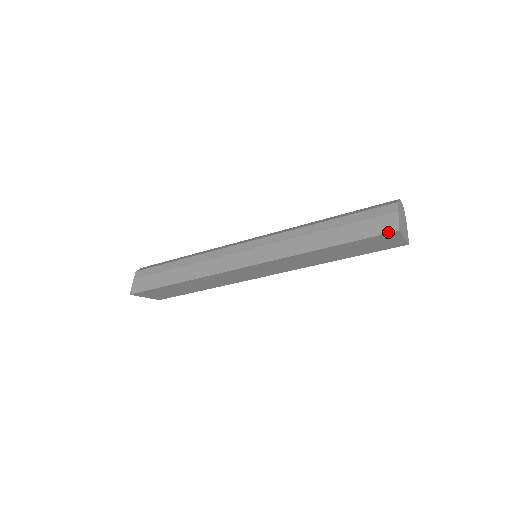
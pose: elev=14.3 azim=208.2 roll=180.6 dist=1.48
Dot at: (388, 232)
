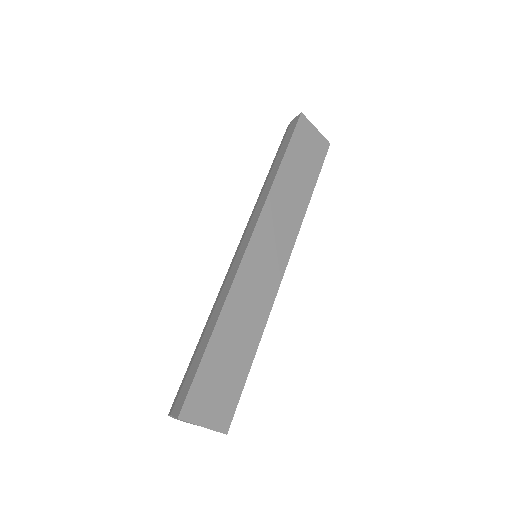
Dot at: (298, 119)
